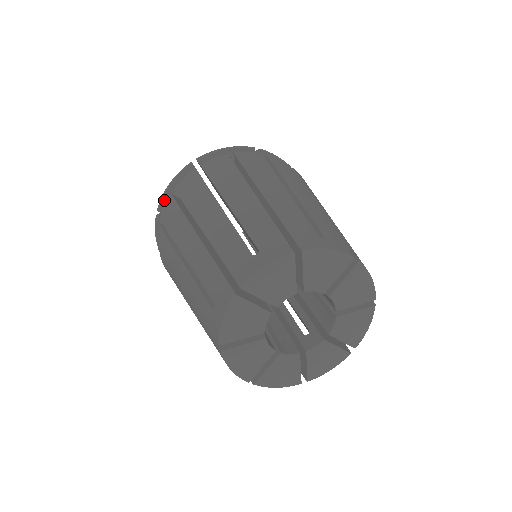
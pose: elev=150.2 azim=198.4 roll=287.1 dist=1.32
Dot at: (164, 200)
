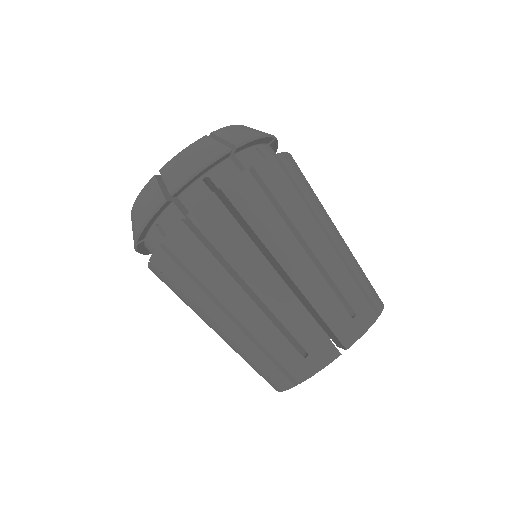
Dot at: (142, 235)
